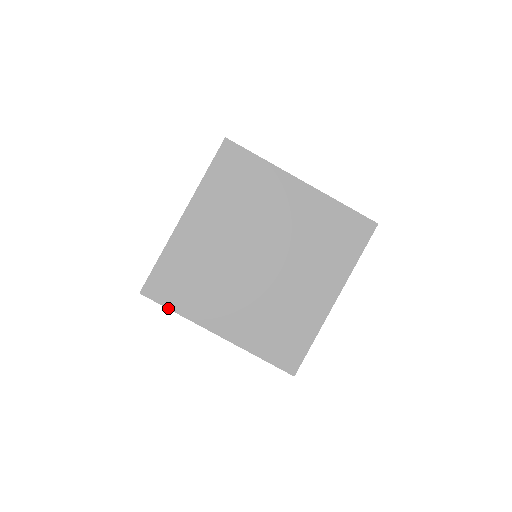
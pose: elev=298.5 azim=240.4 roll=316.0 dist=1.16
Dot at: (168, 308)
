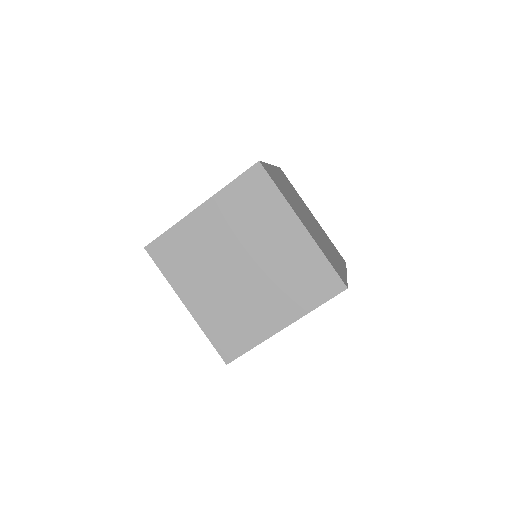
Dot at: (159, 269)
